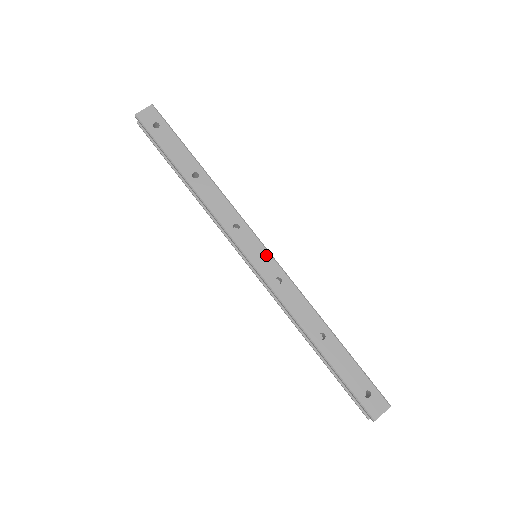
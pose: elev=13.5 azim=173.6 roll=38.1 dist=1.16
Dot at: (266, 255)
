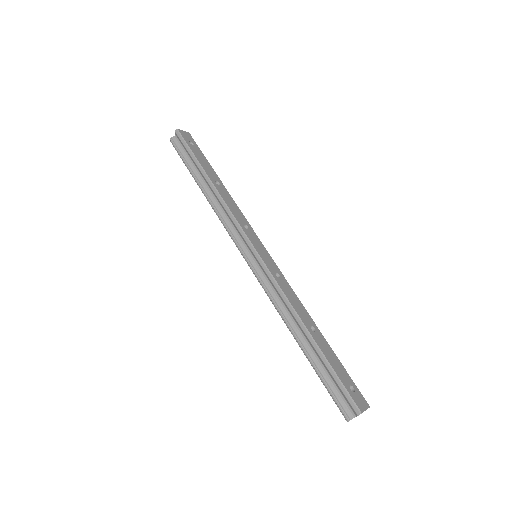
Dot at: (268, 255)
